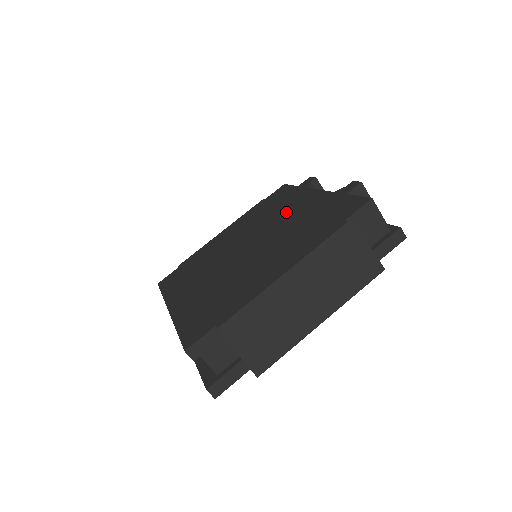
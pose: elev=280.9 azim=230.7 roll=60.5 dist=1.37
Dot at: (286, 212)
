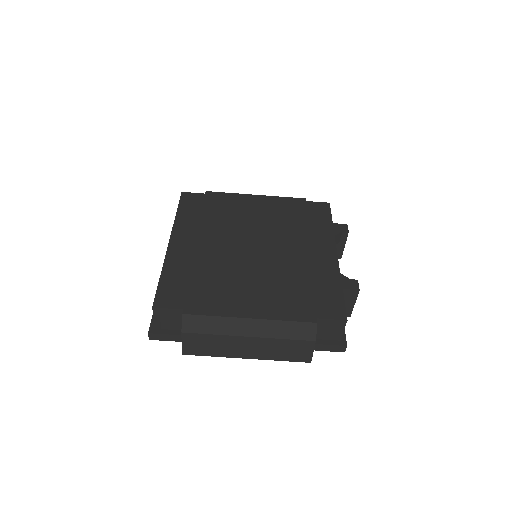
Dot at: (303, 246)
